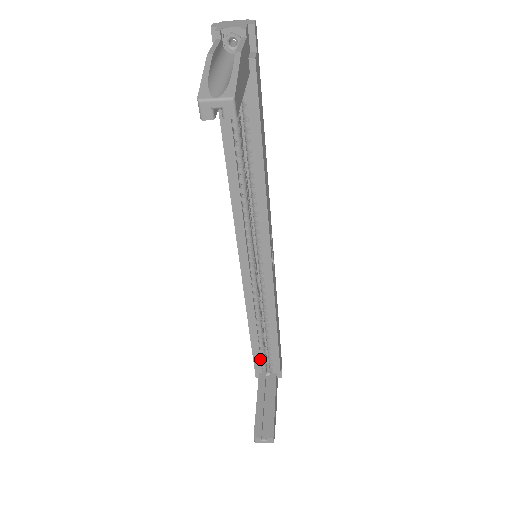
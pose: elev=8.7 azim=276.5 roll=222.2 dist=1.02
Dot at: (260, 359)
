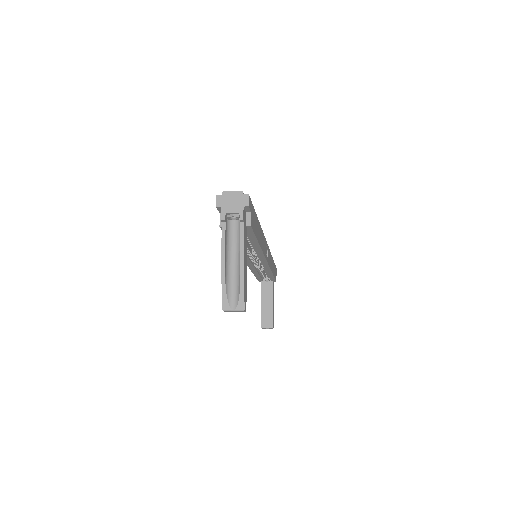
Dot at: (261, 279)
